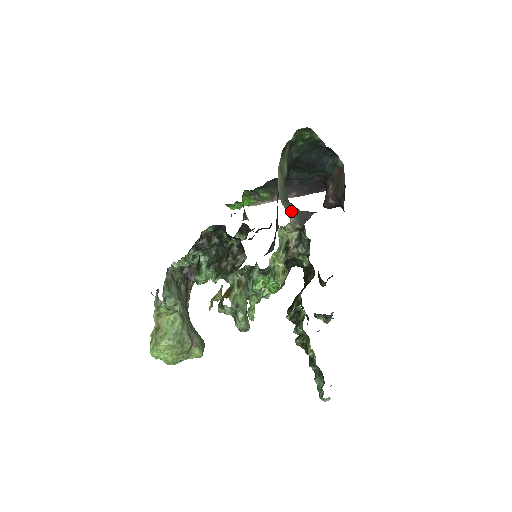
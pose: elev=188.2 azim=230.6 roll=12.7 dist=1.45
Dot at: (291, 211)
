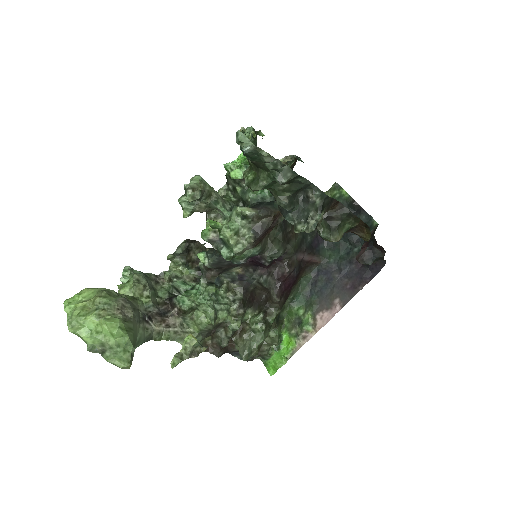
Dot at: occluded
